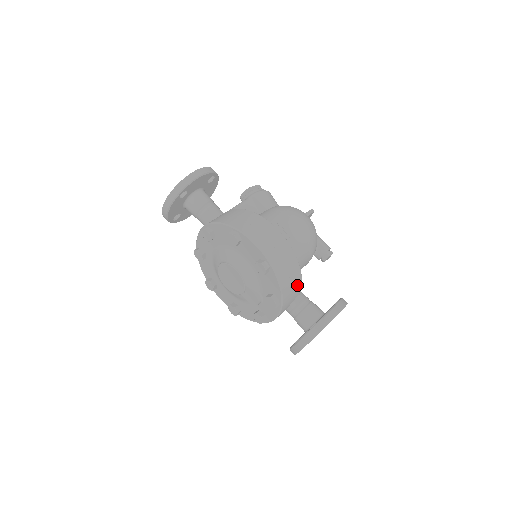
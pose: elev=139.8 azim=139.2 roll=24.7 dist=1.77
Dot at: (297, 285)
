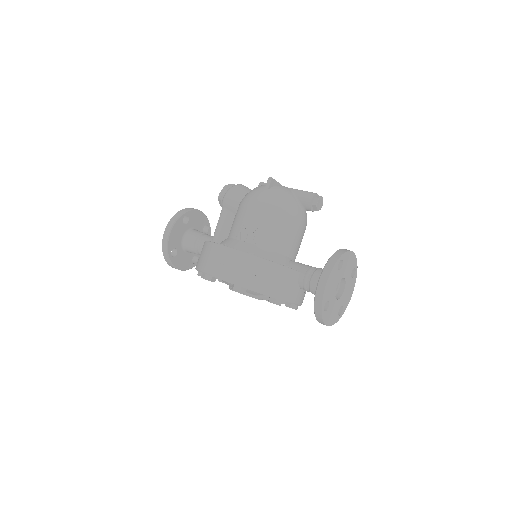
Dot at: (284, 275)
